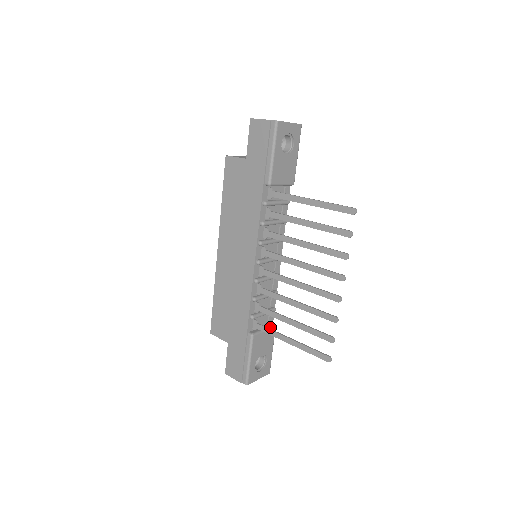
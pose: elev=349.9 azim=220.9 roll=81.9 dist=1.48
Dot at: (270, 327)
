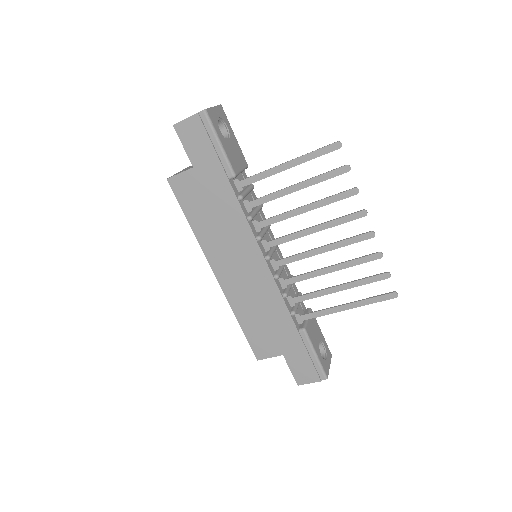
Dot at: (308, 312)
